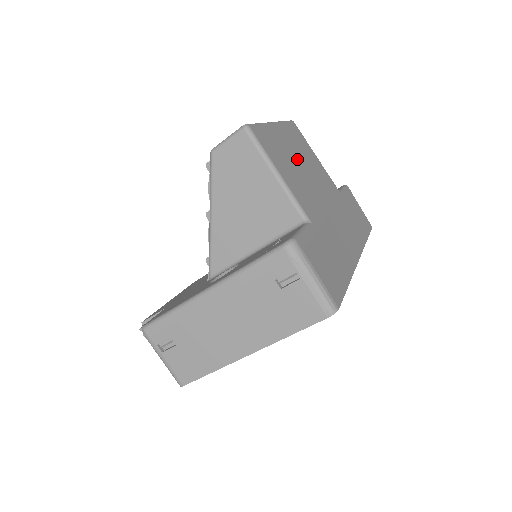
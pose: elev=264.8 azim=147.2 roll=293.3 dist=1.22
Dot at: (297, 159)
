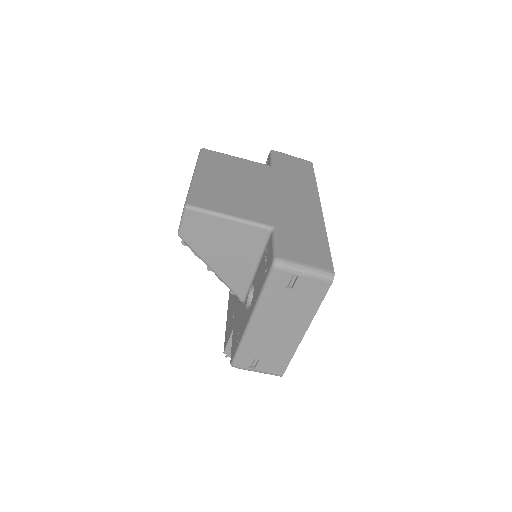
Dot at: (230, 183)
